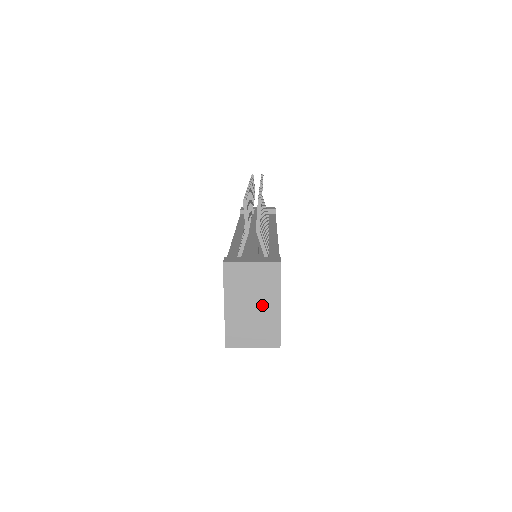
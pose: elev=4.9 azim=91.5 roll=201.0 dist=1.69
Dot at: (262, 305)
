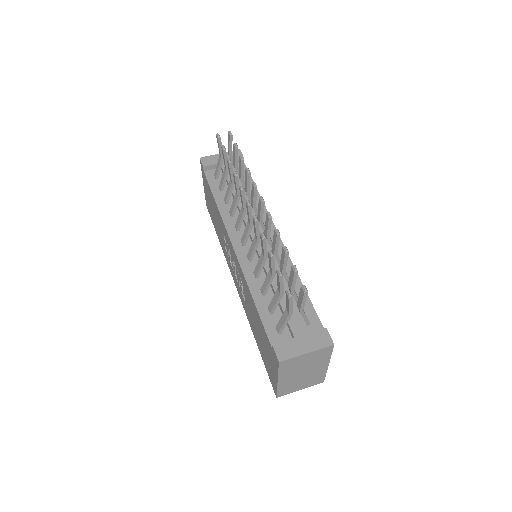
Dot at: (312, 370)
